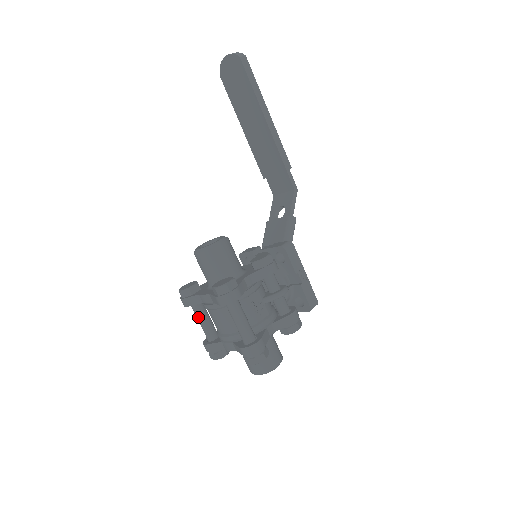
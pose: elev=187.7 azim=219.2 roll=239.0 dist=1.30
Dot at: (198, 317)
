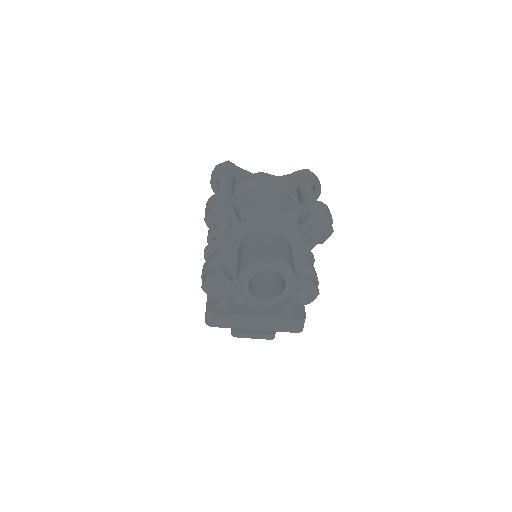
Dot at: (228, 184)
